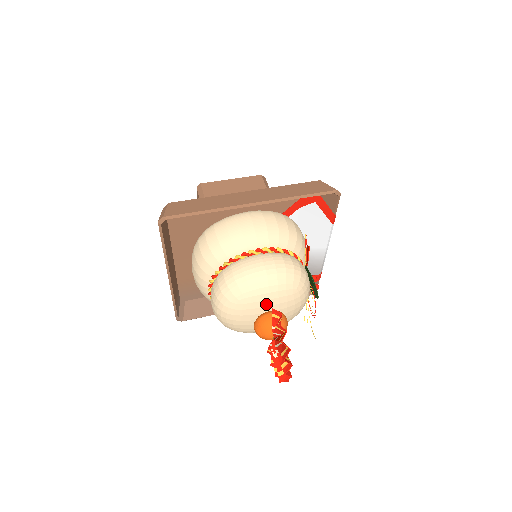
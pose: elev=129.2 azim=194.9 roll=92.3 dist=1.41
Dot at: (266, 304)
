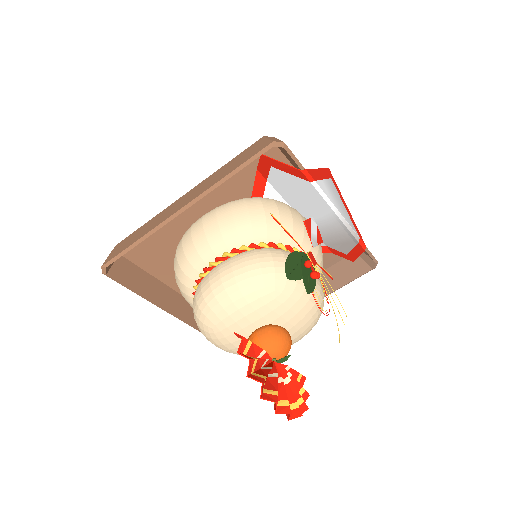
Dot at: (246, 323)
